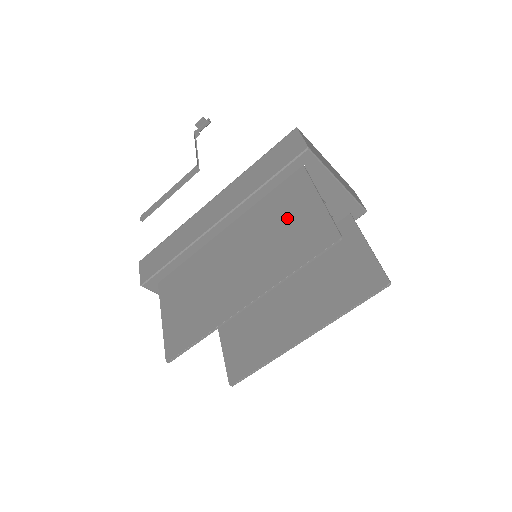
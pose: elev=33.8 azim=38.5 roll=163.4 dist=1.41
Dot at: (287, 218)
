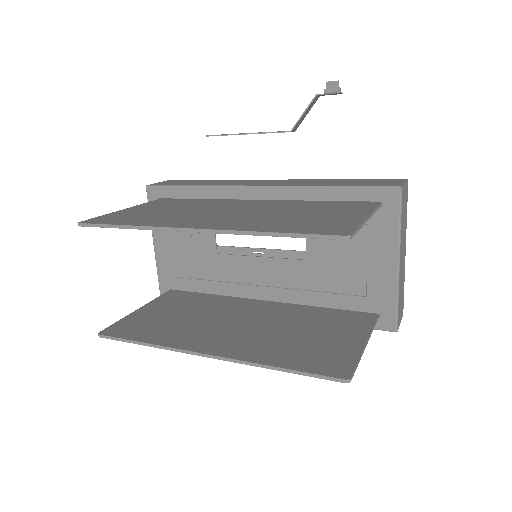
Dot at: (318, 213)
